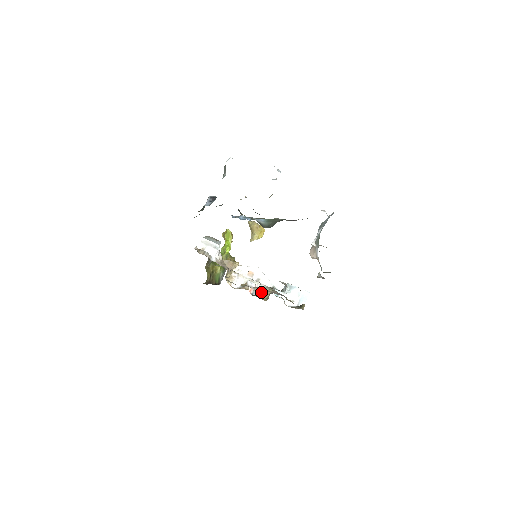
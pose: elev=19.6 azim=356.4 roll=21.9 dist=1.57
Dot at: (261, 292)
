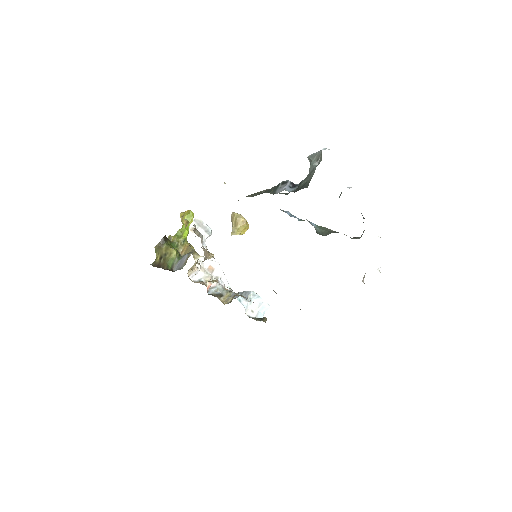
Dot at: (219, 292)
